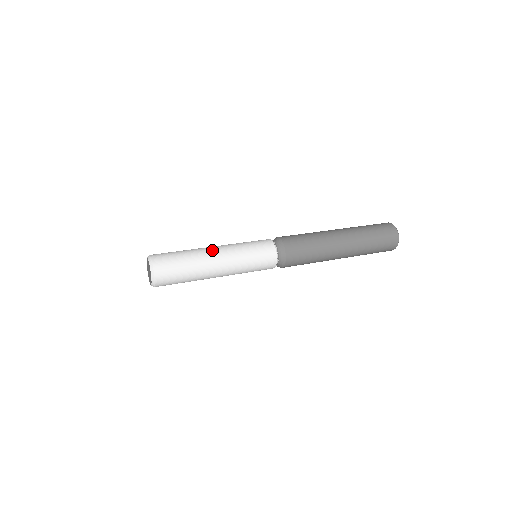
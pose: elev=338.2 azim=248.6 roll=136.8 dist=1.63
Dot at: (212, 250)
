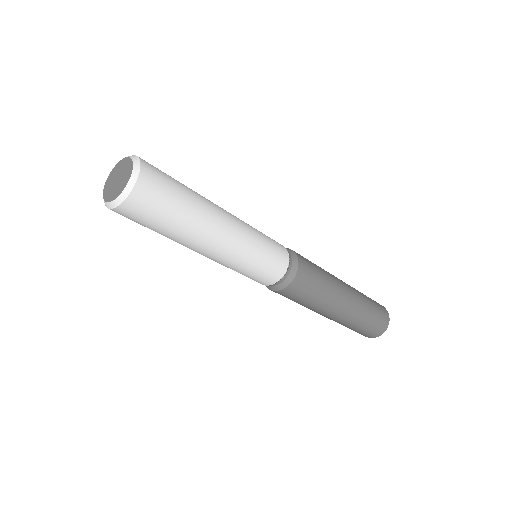
Dot at: occluded
